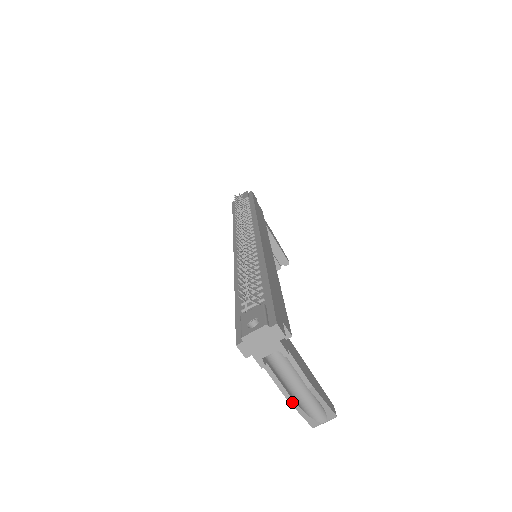
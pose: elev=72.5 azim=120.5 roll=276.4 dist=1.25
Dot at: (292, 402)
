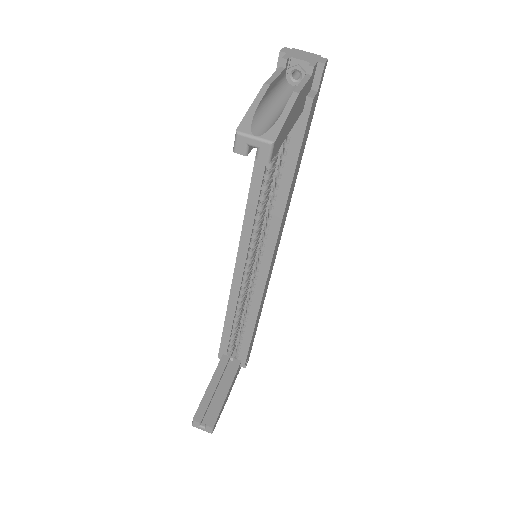
Dot at: (264, 90)
